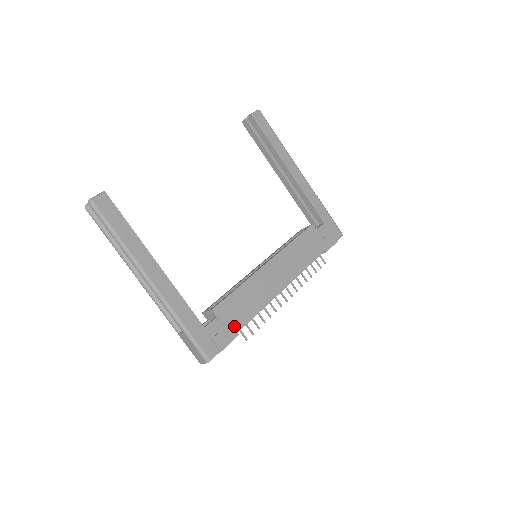
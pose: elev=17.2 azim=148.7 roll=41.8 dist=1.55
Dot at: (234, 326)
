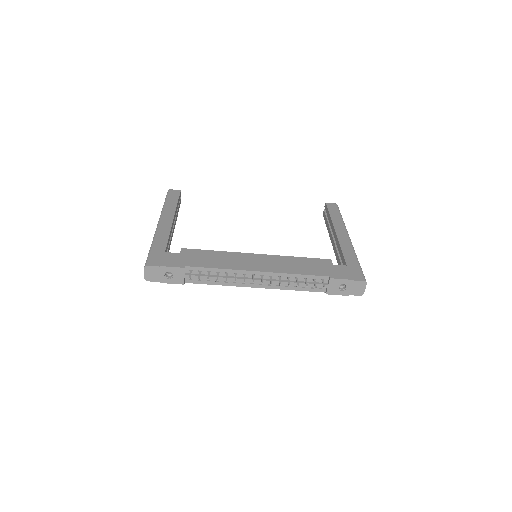
Dot at: (187, 263)
